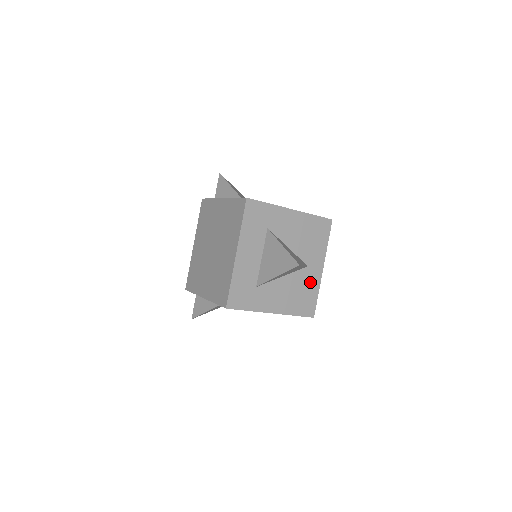
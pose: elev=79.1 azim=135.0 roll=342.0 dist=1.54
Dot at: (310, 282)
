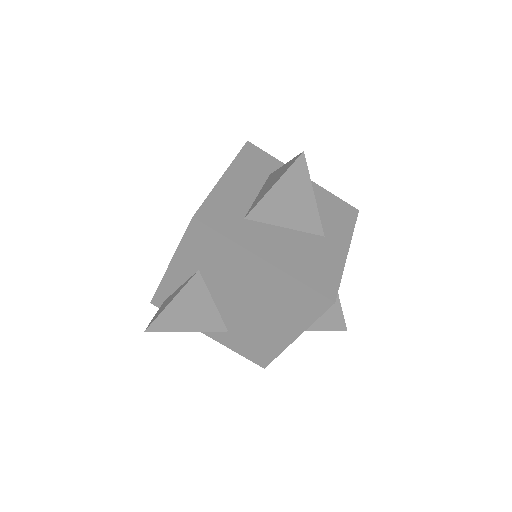
Dot at: (328, 256)
